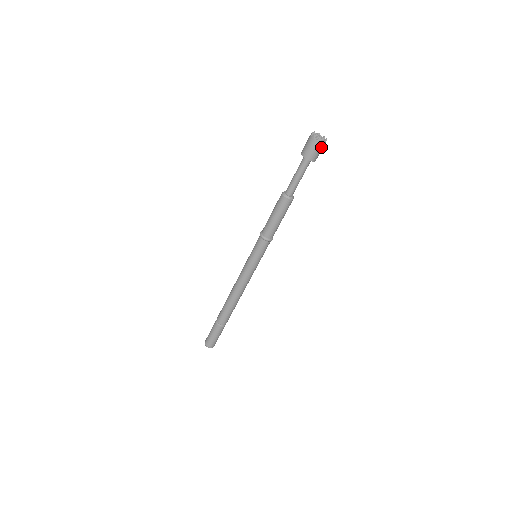
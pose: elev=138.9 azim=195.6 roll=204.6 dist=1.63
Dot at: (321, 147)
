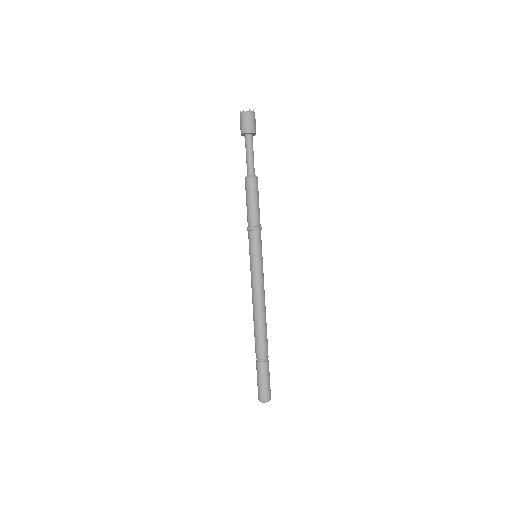
Dot at: (254, 118)
